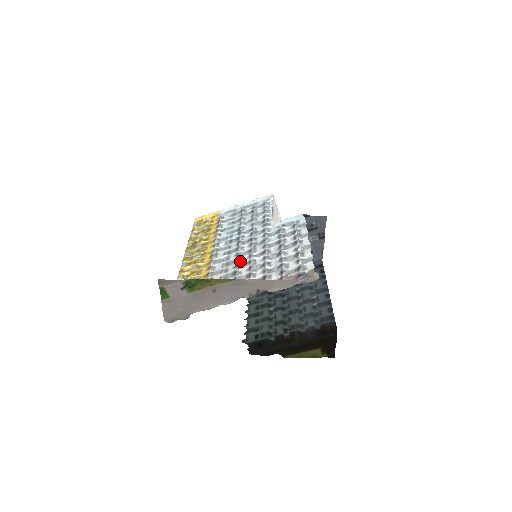
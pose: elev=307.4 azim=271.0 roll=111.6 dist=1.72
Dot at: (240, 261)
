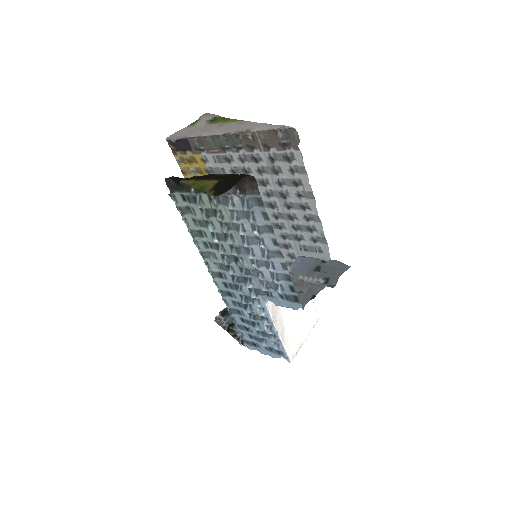
Dot at: occluded
